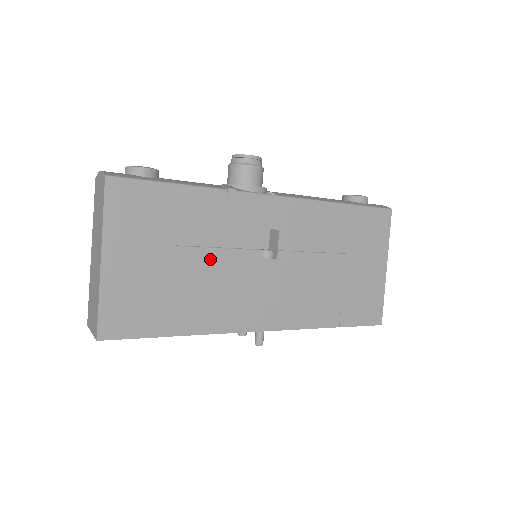
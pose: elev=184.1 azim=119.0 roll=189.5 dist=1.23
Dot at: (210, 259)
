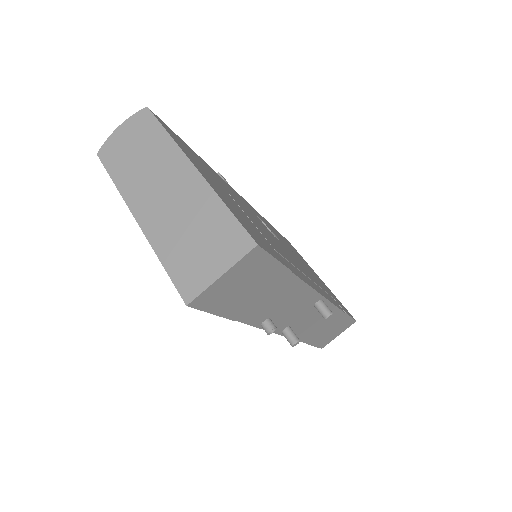
Dot at: (253, 218)
